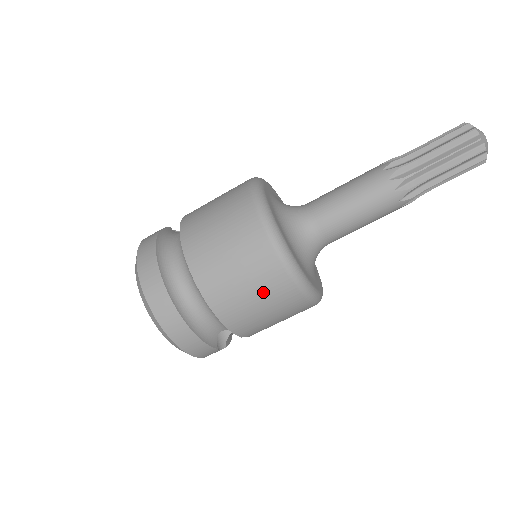
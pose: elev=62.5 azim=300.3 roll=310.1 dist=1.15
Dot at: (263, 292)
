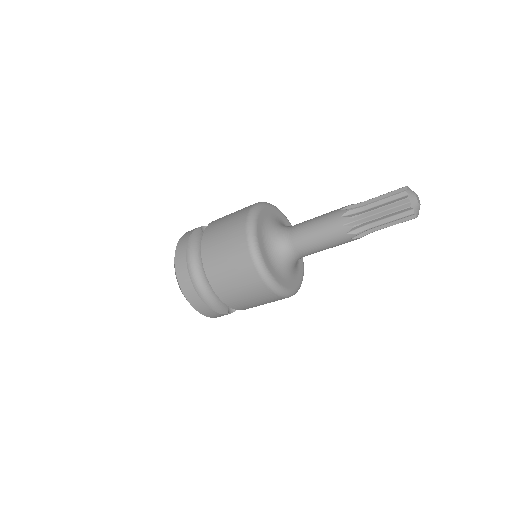
Dot at: (252, 293)
